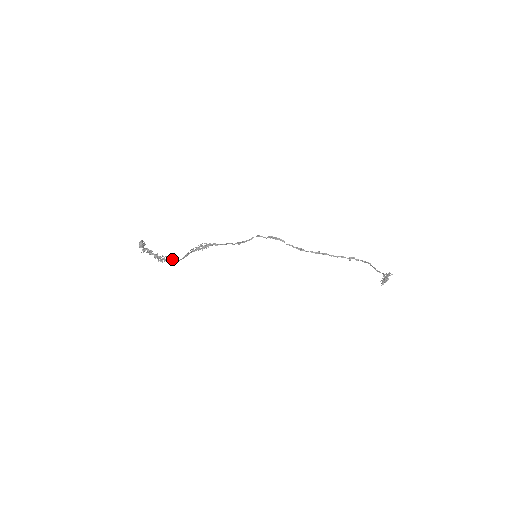
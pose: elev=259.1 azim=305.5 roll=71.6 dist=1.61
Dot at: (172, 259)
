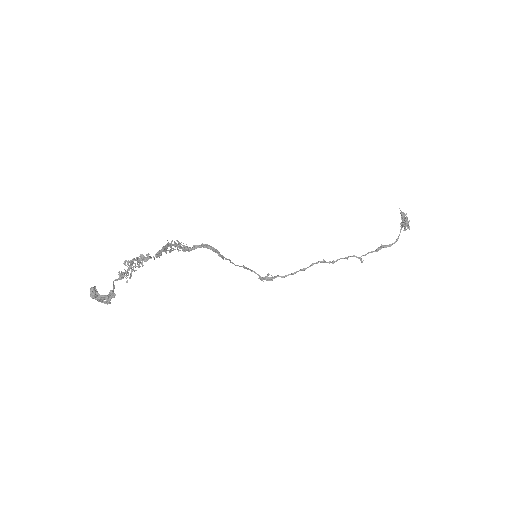
Dot at: (146, 257)
